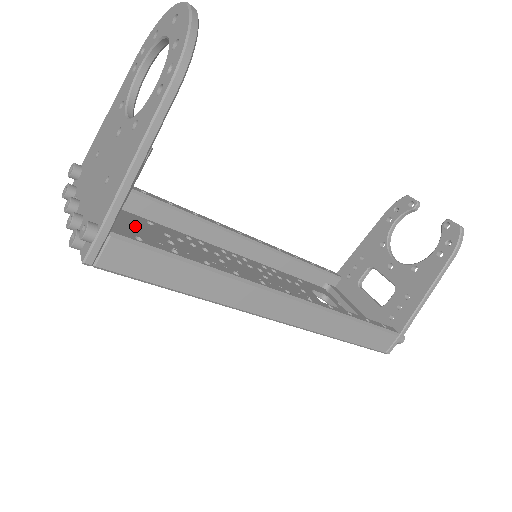
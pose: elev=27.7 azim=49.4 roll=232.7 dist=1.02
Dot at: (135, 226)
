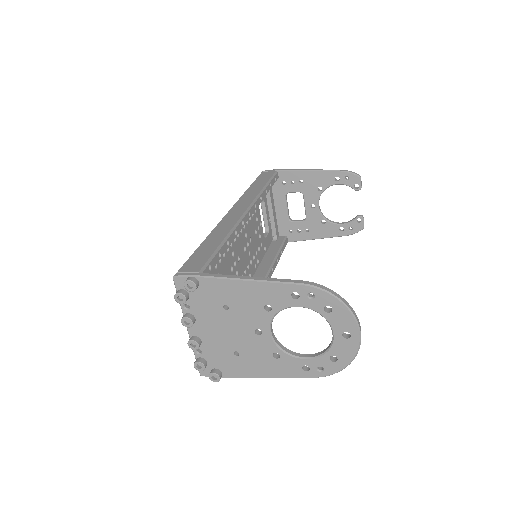
Dot at: occluded
